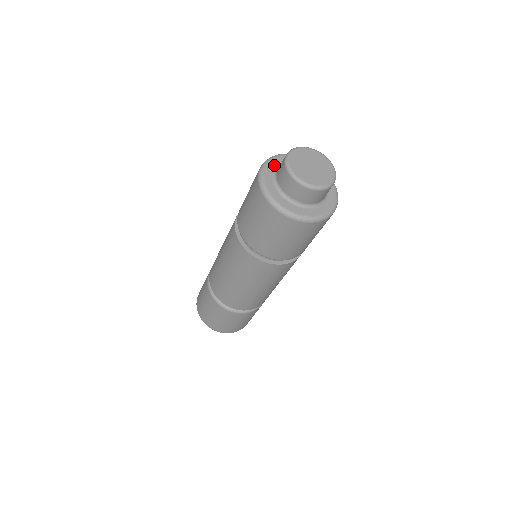
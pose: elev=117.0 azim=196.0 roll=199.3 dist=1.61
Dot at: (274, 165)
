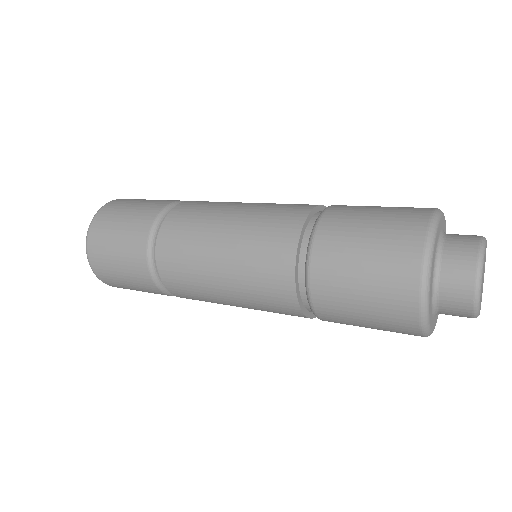
Dot at: (443, 224)
